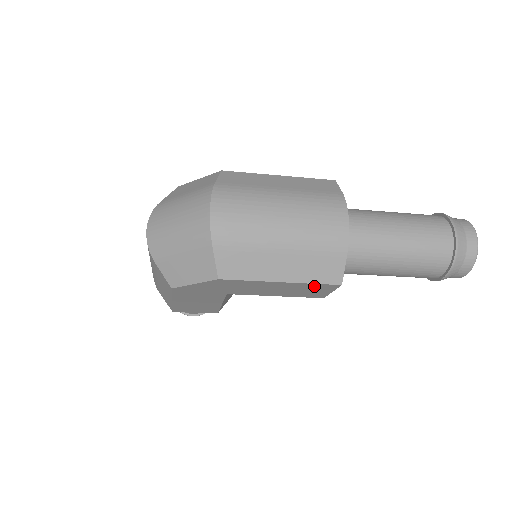
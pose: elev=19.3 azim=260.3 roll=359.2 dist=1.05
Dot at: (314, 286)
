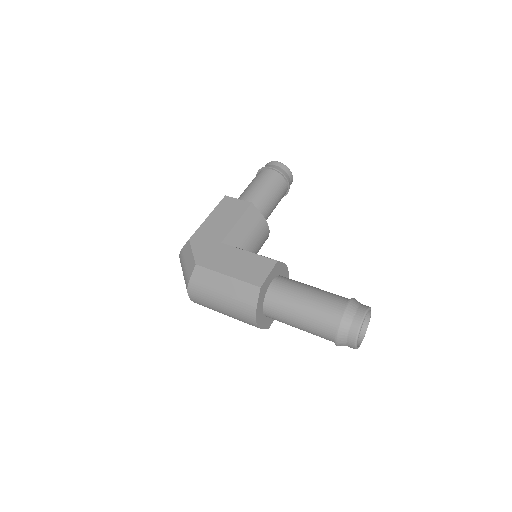
Dot at: occluded
